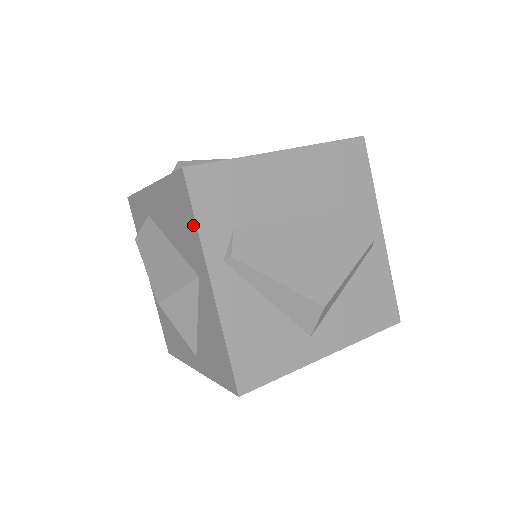
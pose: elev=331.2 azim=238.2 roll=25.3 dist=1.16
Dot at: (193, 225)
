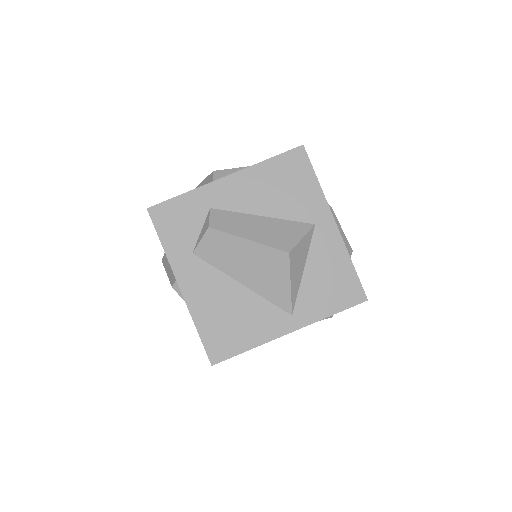
Dot at: (313, 183)
